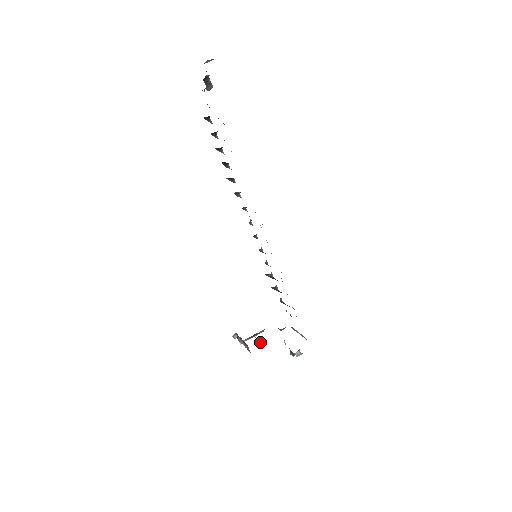
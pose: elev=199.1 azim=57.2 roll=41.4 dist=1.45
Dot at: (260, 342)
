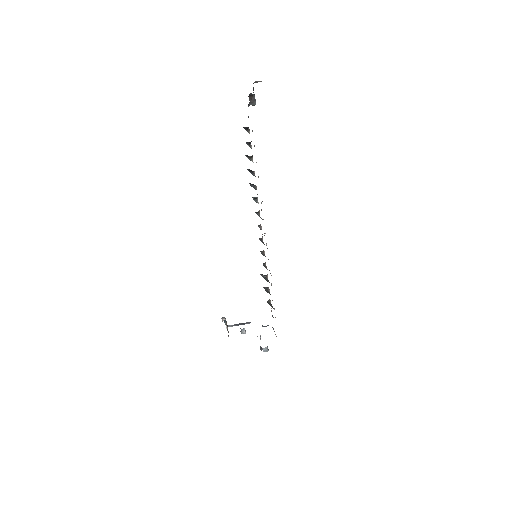
Dot at: (242, 331)
